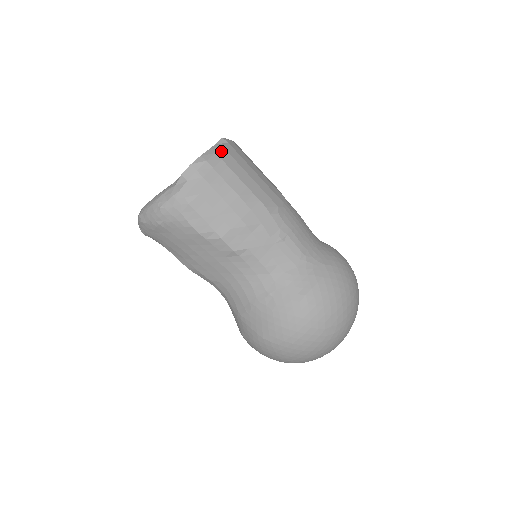
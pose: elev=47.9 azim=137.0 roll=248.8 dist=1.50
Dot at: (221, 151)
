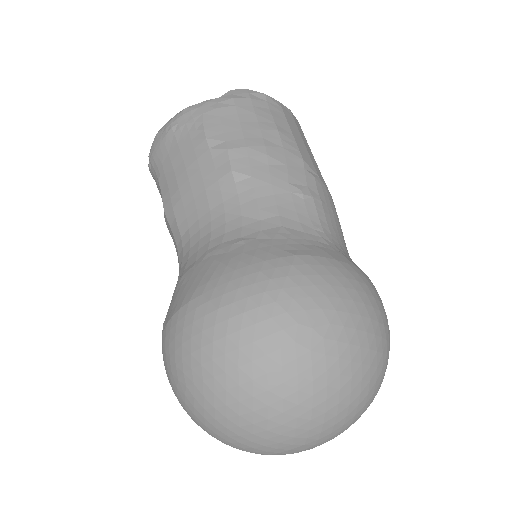
Dot at: (286, 108)
